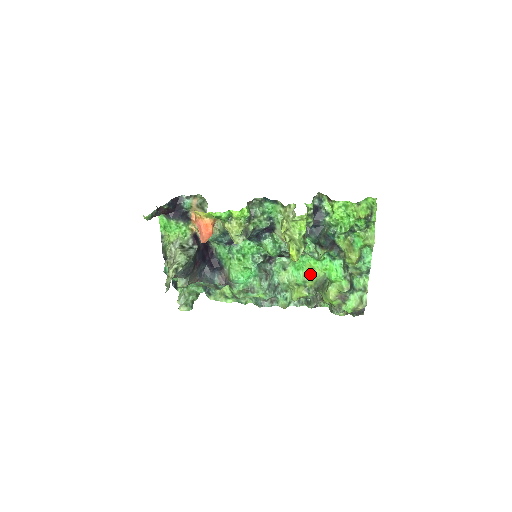
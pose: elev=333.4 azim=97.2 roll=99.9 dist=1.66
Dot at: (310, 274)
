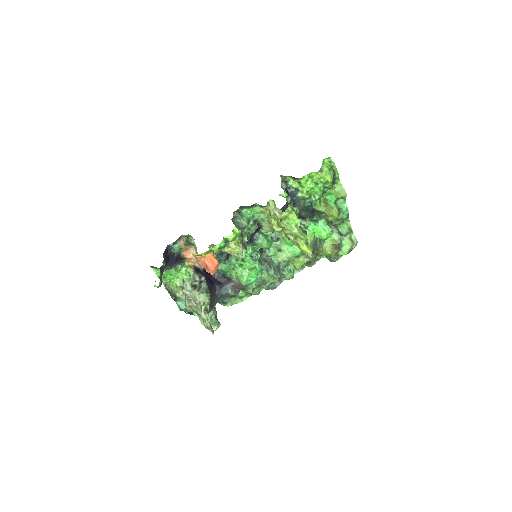
Dot at: occluded
